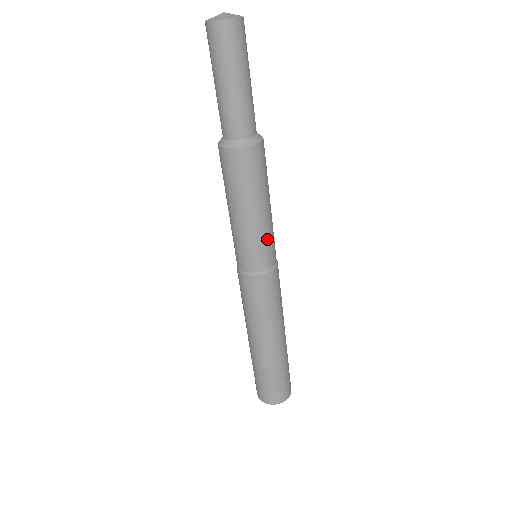
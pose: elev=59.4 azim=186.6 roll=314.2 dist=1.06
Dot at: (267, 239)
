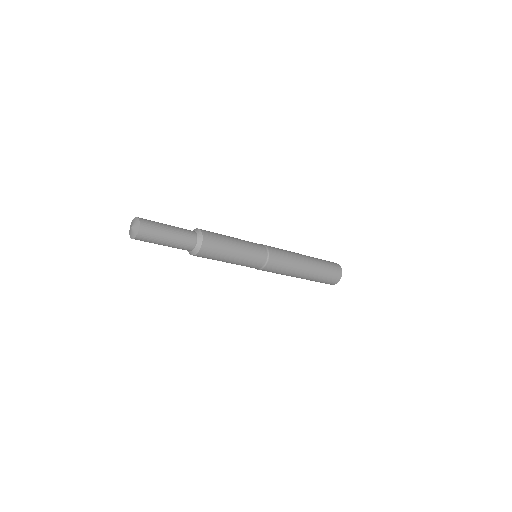
Dot at: (250, 257)
